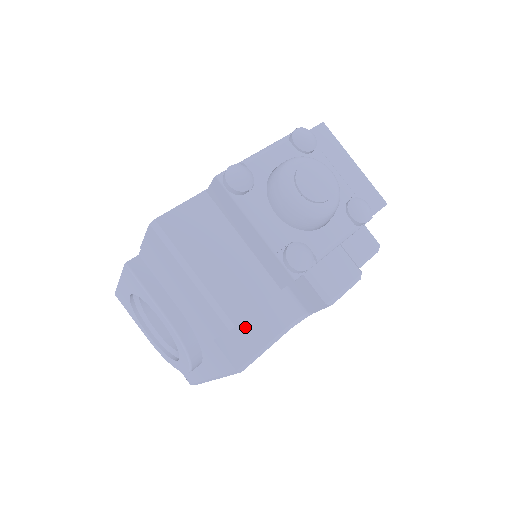
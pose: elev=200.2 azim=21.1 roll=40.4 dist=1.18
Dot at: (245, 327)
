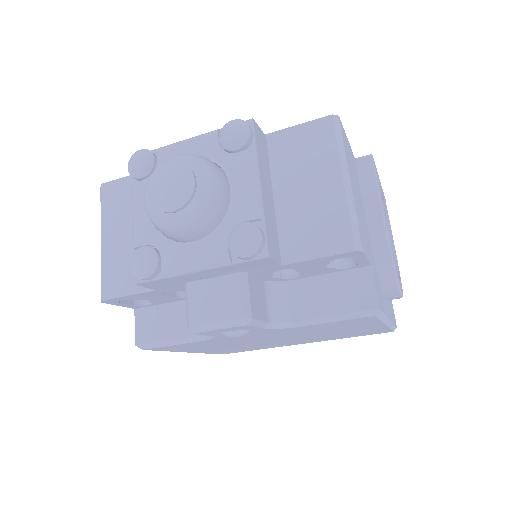
Dot at: (163, 313)
